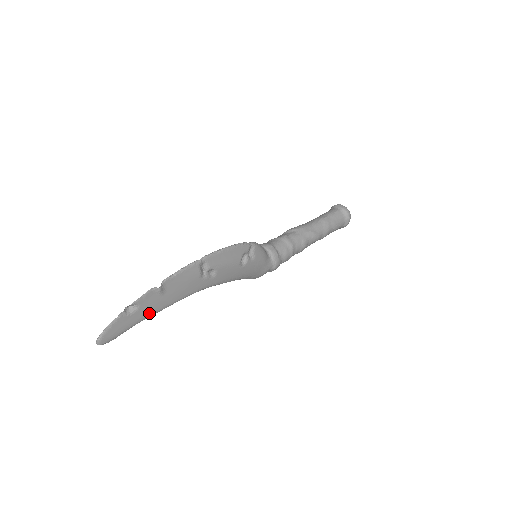
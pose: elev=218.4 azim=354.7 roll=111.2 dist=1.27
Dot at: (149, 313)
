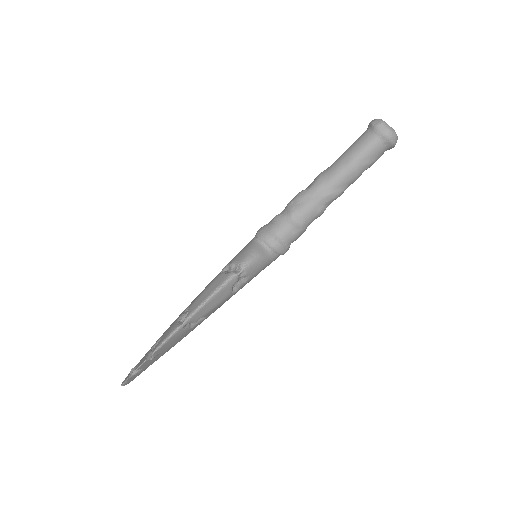
Dot at: (154, 361)
